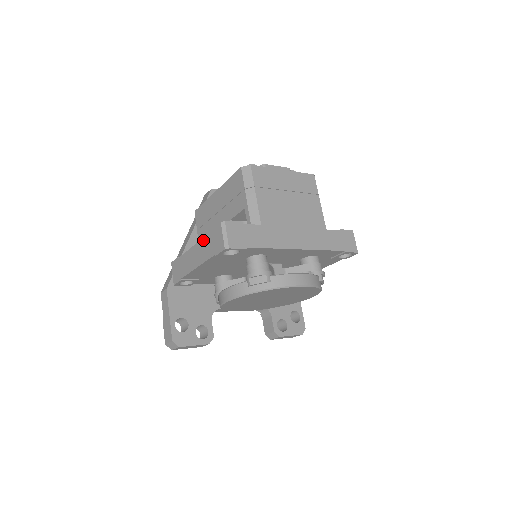
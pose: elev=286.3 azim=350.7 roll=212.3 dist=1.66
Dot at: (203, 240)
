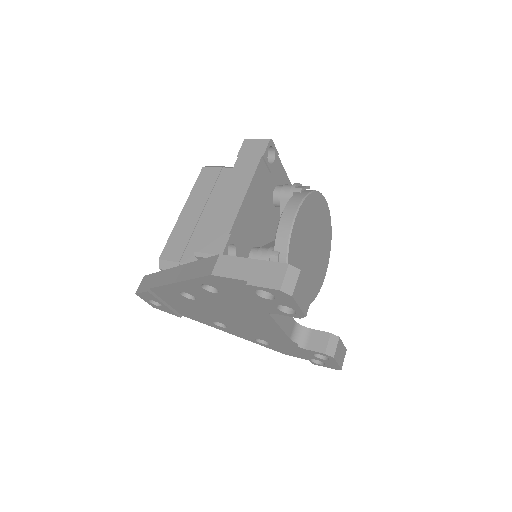
Dot at: (233, 171)
